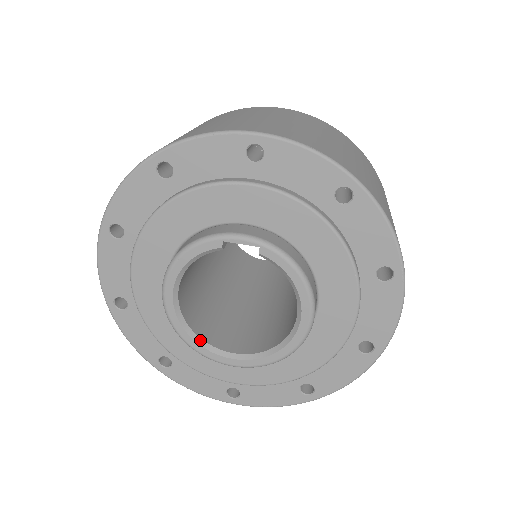
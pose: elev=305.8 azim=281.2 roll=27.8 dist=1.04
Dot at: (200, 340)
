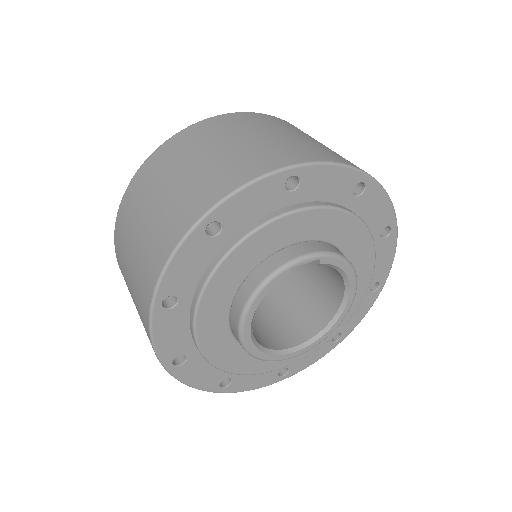
Dot at: (272, 351)
